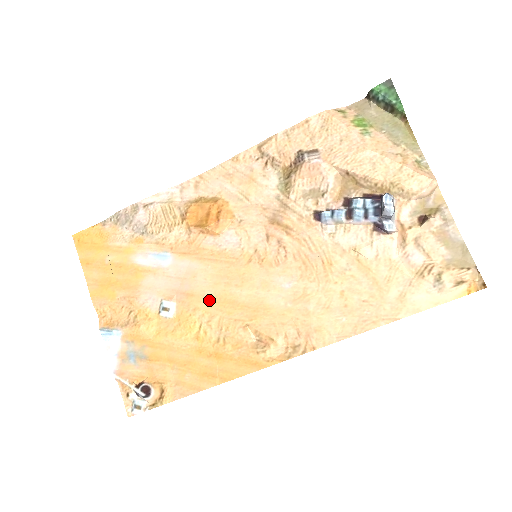
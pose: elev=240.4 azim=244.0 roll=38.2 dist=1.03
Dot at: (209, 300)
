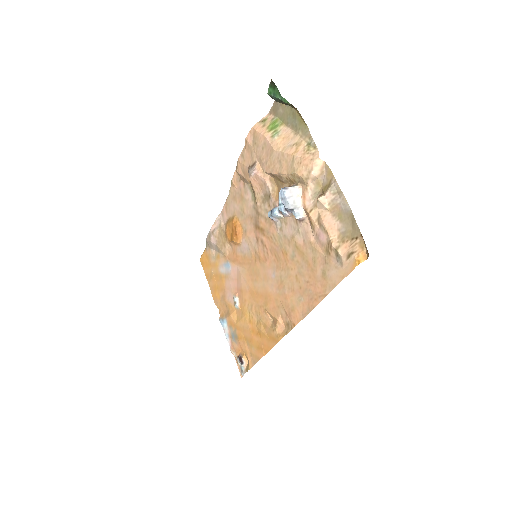
Dot at: (248, 293)
